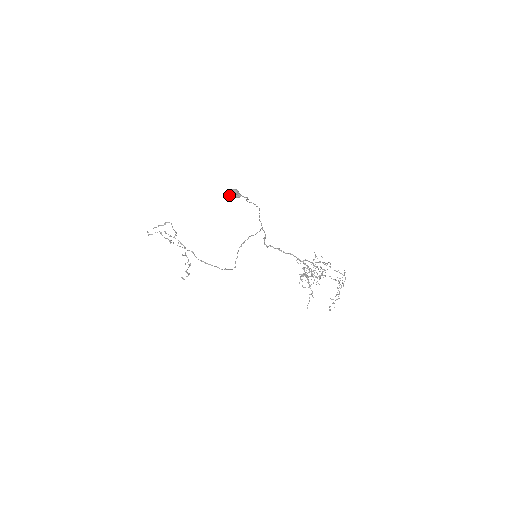
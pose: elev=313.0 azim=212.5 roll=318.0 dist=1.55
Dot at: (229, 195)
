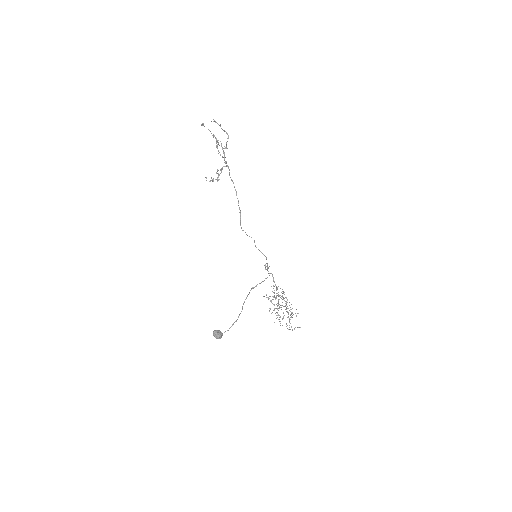
Dot at: (213, 333)
